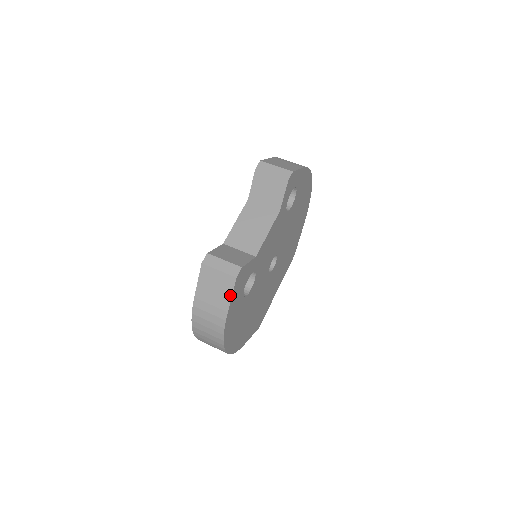
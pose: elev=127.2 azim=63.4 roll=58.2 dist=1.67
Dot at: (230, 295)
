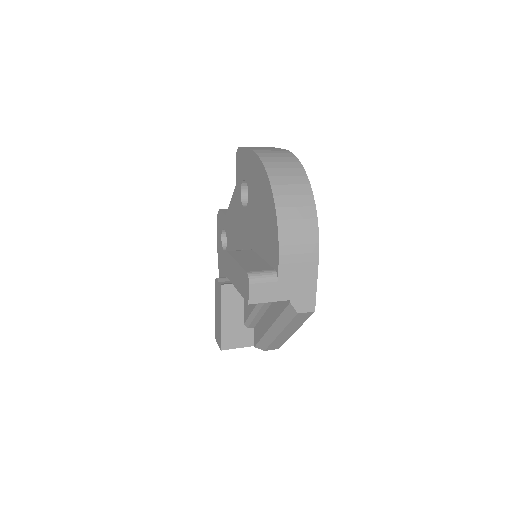
Dot at: (277, 148)
